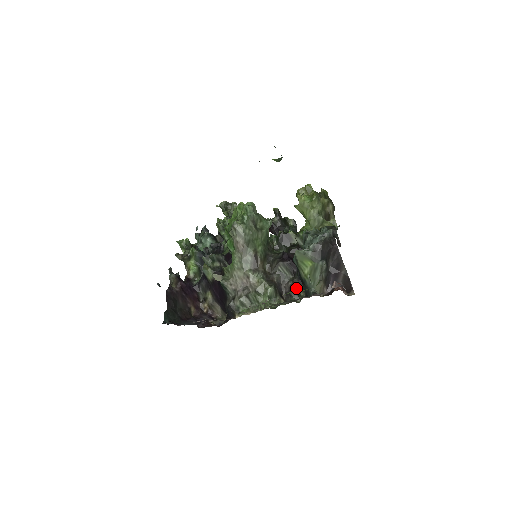
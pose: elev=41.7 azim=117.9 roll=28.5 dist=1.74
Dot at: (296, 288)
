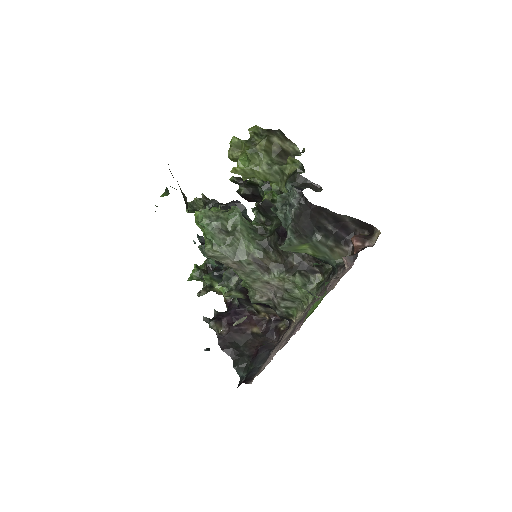
Dot at: occluded
